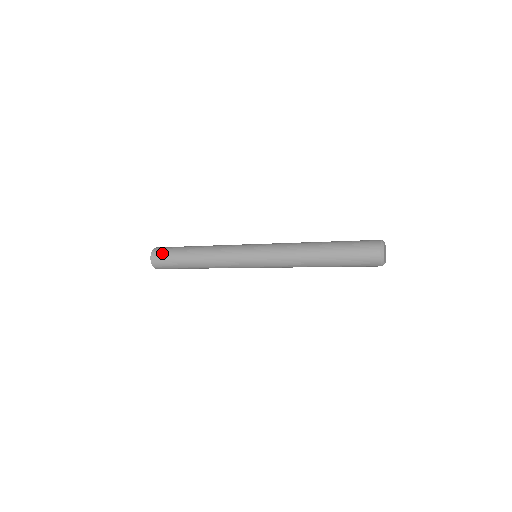
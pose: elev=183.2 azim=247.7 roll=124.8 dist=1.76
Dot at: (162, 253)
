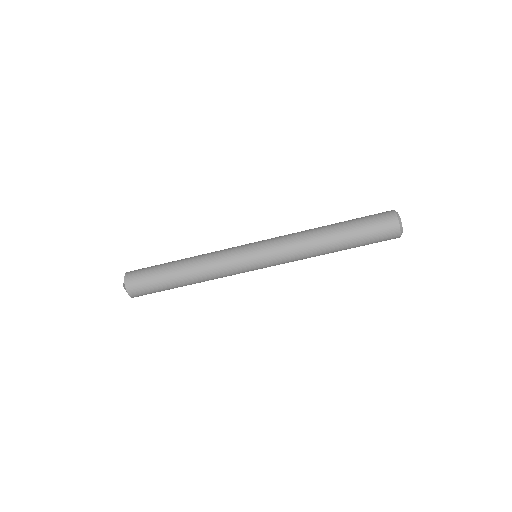
Dot at: (142, 268)
